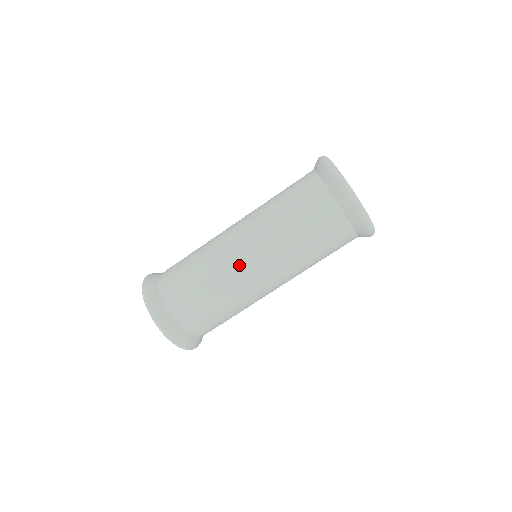
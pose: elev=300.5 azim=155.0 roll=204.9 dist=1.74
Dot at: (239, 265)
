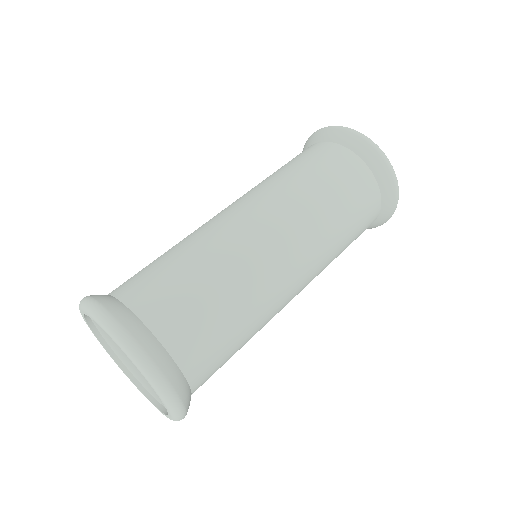
Dot at: (276, 264)
